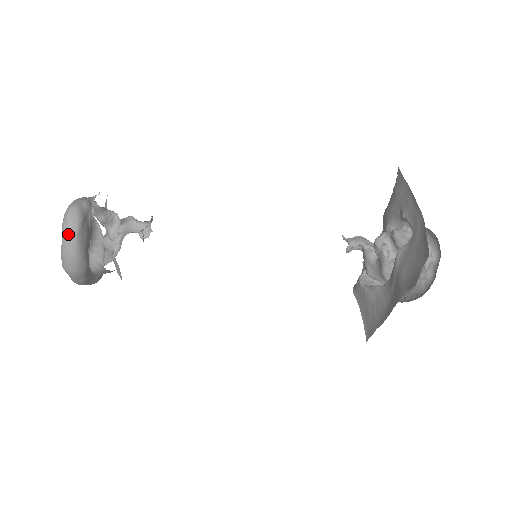
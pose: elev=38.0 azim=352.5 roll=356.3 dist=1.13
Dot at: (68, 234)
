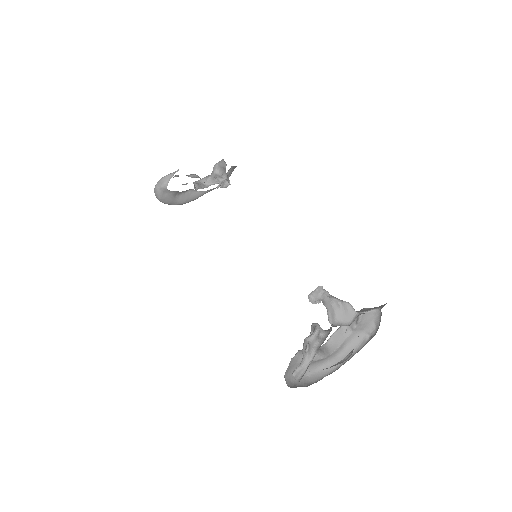
Dot at: occluded
